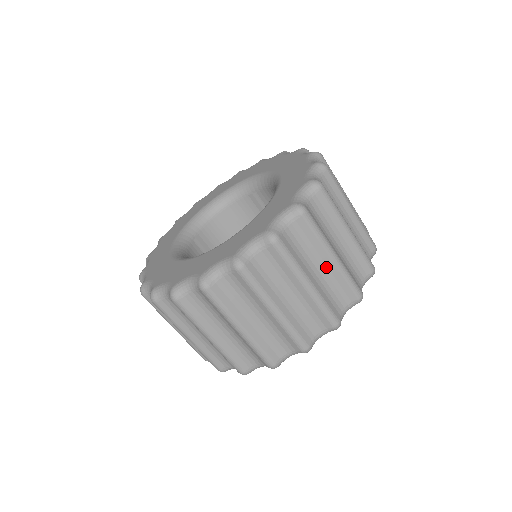
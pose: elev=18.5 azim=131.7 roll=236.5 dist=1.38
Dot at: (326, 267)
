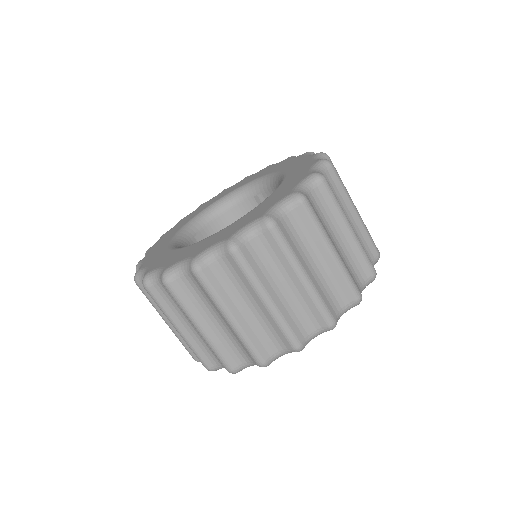
Dot at: (324, 262)
